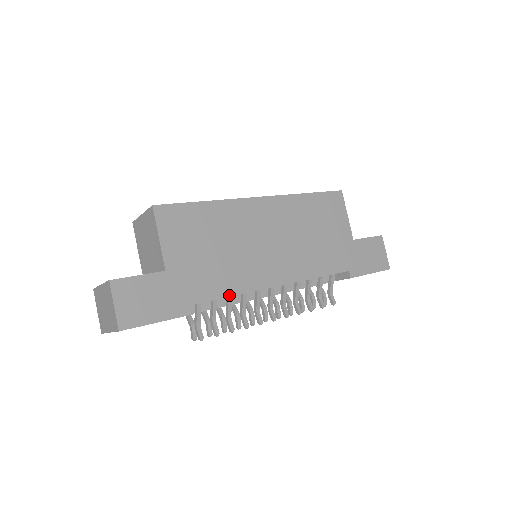
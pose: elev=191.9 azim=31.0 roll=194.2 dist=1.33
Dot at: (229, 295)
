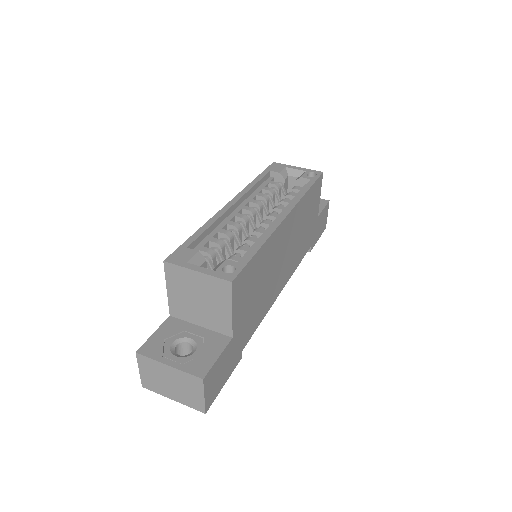
Dot at: (259, 324)
